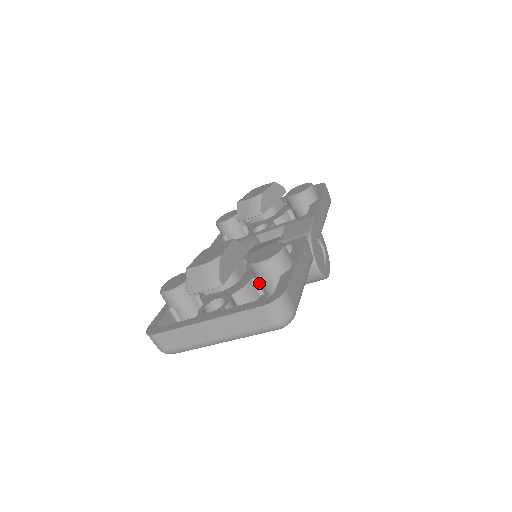
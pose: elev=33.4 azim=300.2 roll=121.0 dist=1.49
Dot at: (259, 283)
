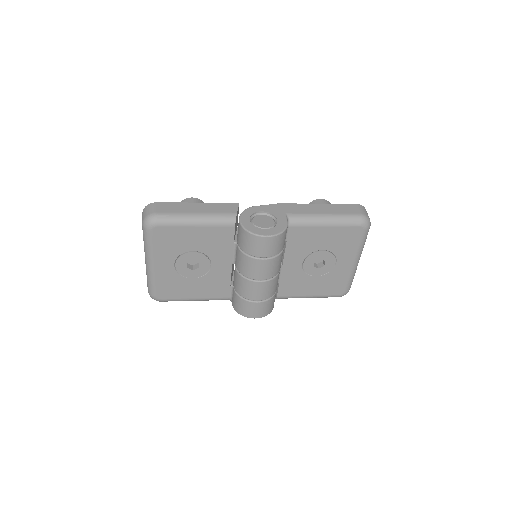
Dot at: occluded
